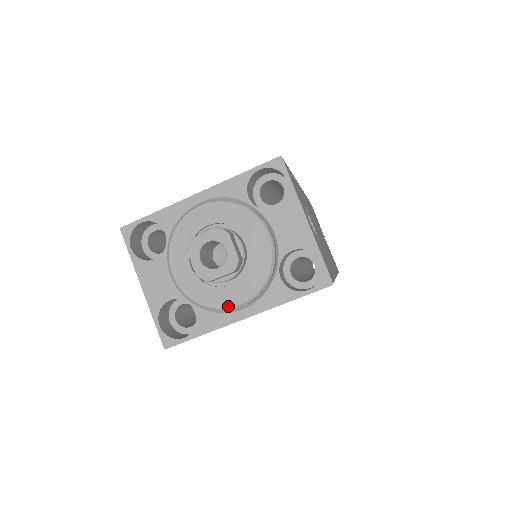
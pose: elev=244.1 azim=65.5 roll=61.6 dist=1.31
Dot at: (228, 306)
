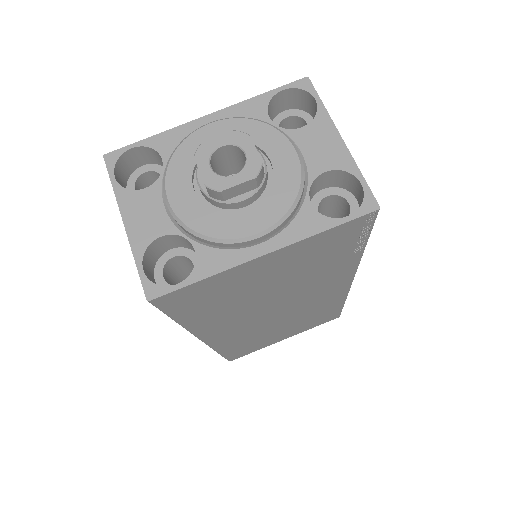
Dot at: (242, 235)
